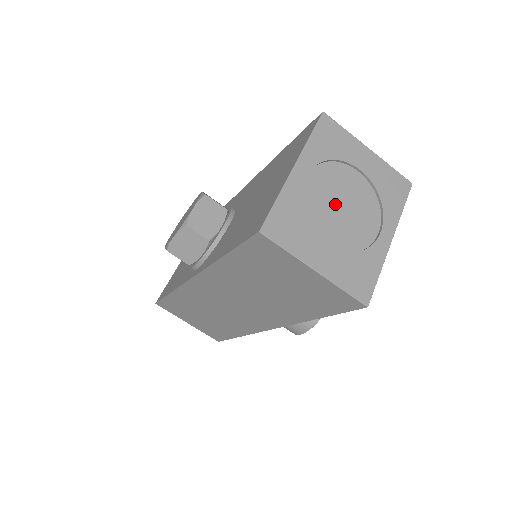
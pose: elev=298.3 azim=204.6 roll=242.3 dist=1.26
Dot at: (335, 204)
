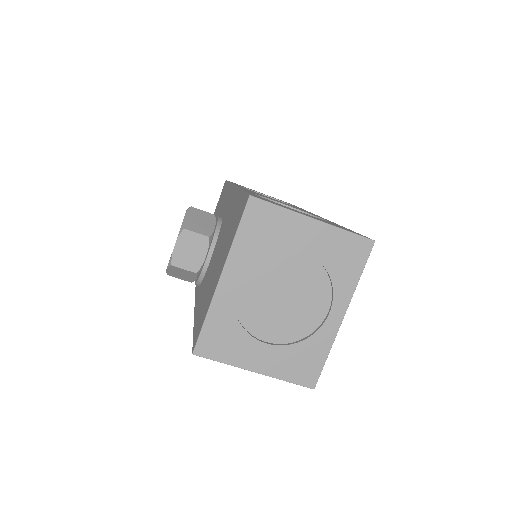
Dot at: (274, 298)
